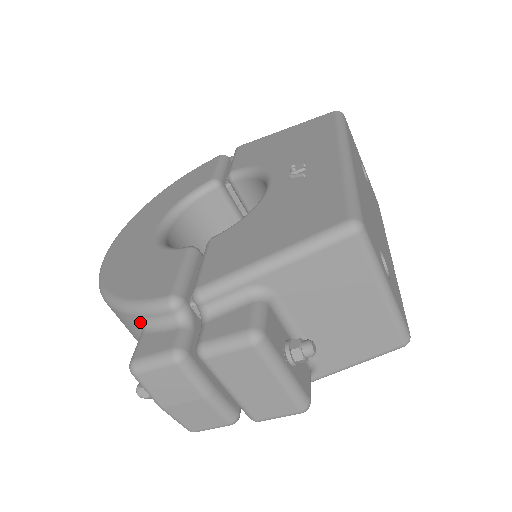
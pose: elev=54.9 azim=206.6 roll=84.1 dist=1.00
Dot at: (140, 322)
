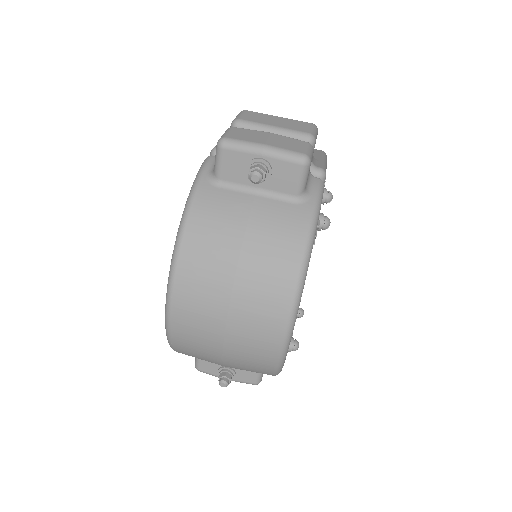
Dot at: (209, 179)
